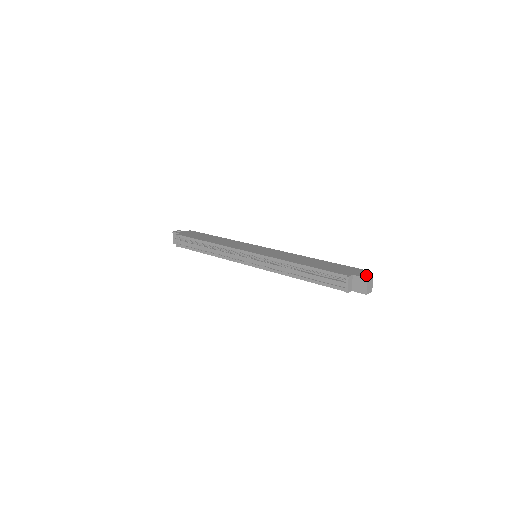
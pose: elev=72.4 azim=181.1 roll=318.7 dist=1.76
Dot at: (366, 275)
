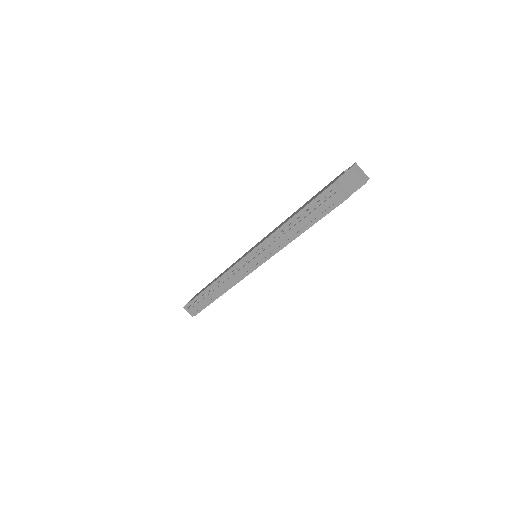
Dot at: occluded
